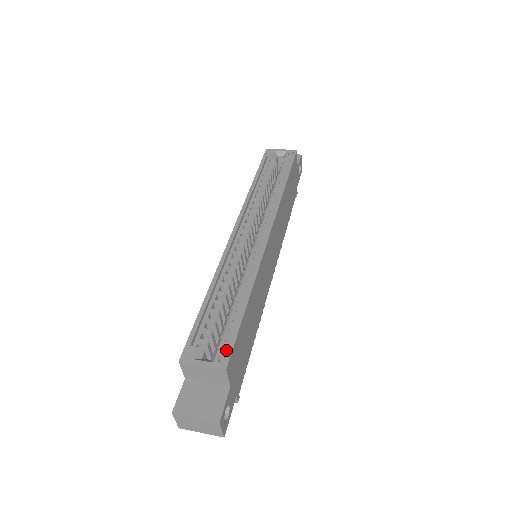
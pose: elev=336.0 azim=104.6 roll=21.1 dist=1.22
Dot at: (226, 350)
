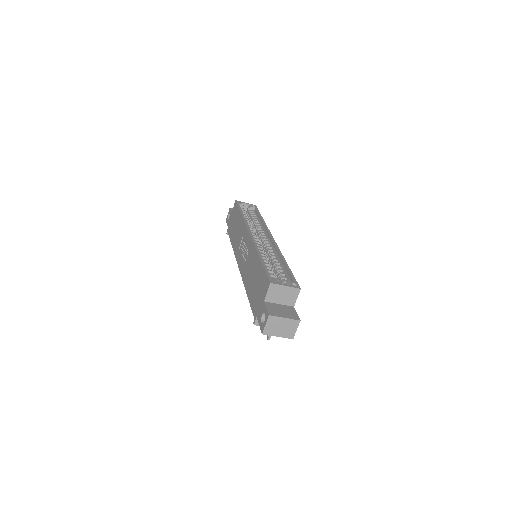
Dot at: occluded
